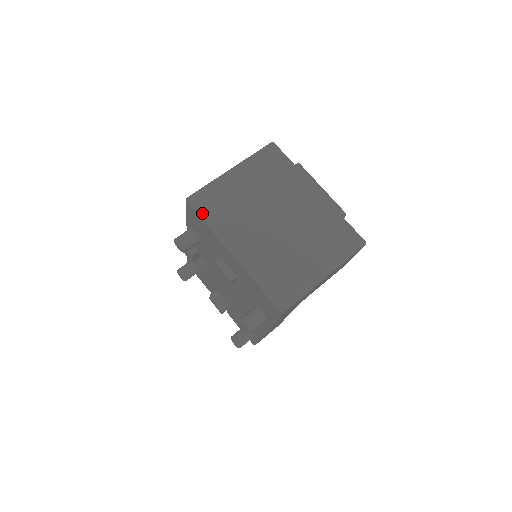
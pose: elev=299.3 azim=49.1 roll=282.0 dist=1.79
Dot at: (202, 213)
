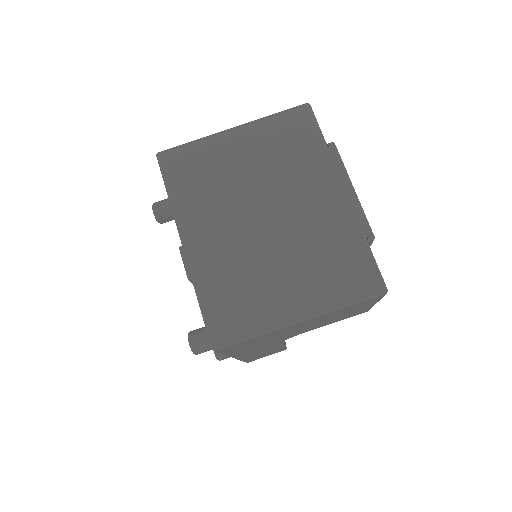
Dot at: (167, 178)
